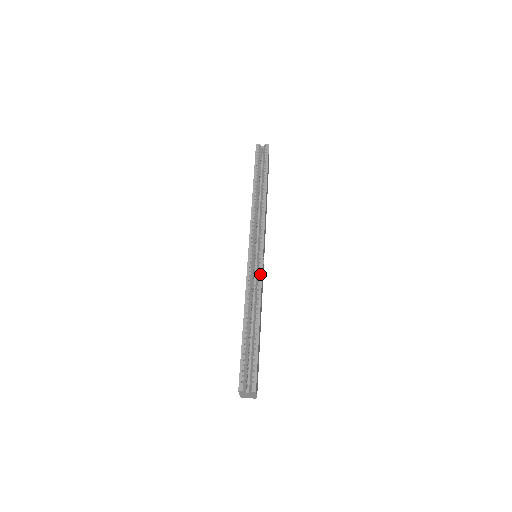
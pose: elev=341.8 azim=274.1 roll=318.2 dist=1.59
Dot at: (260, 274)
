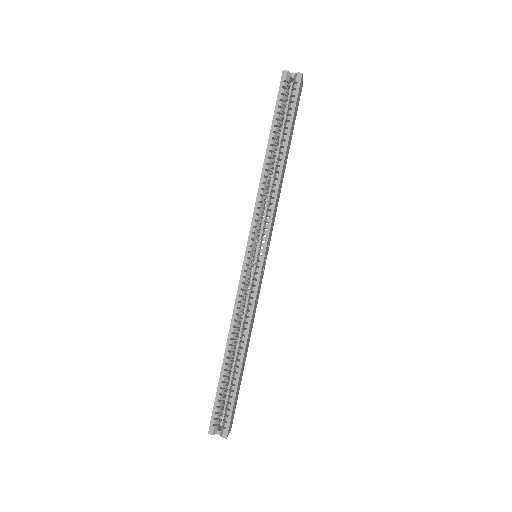
Dot at: (254, 295)
